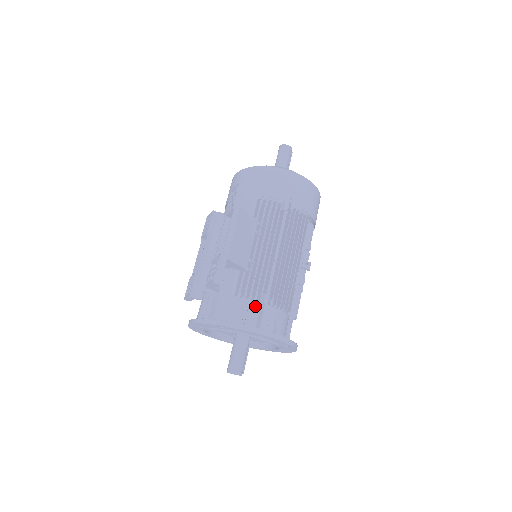
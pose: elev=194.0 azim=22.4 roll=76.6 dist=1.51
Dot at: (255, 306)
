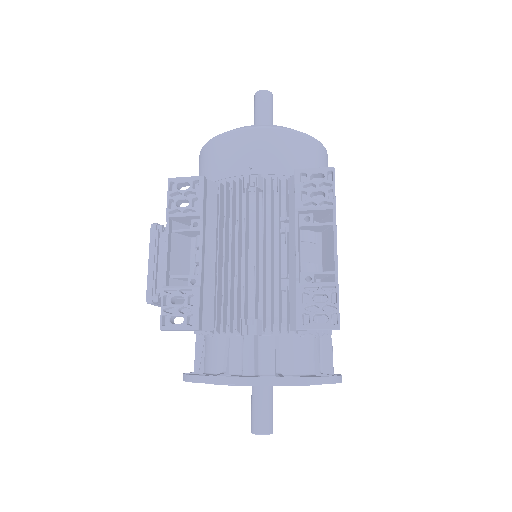
Dot at: (319, 342)
